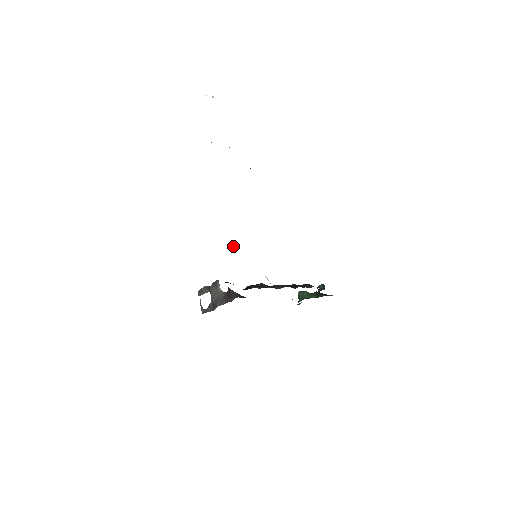
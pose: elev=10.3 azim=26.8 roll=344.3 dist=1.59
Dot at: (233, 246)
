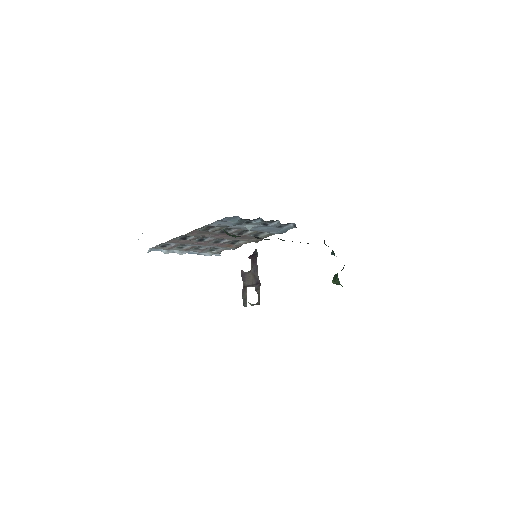
Dot at: (217, 227)
